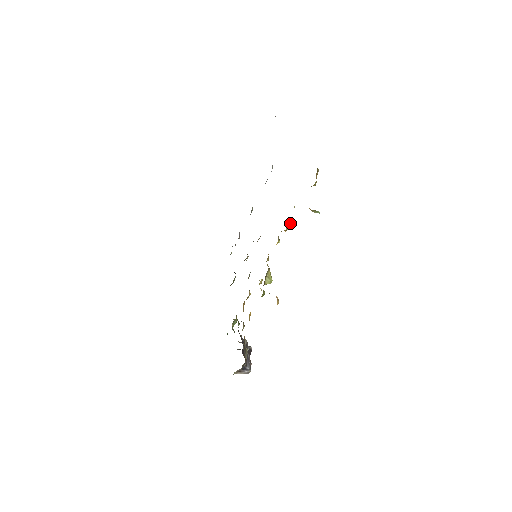
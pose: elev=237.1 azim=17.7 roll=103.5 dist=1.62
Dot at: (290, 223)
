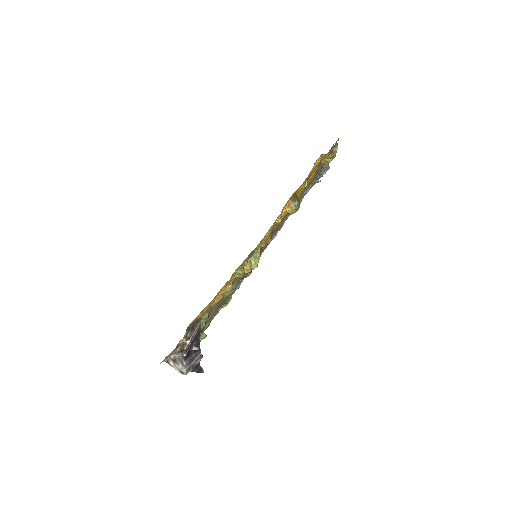
Dot at: (296, 199)
